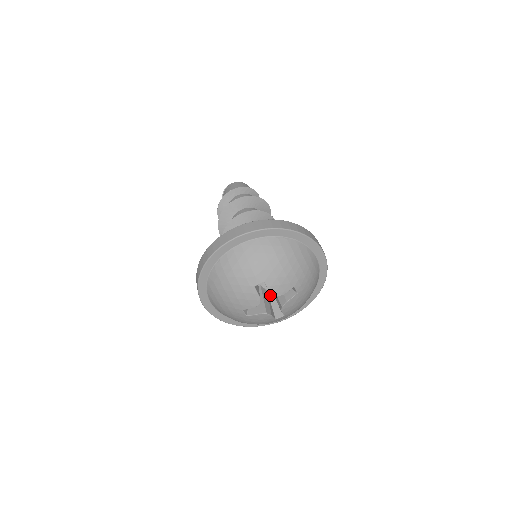
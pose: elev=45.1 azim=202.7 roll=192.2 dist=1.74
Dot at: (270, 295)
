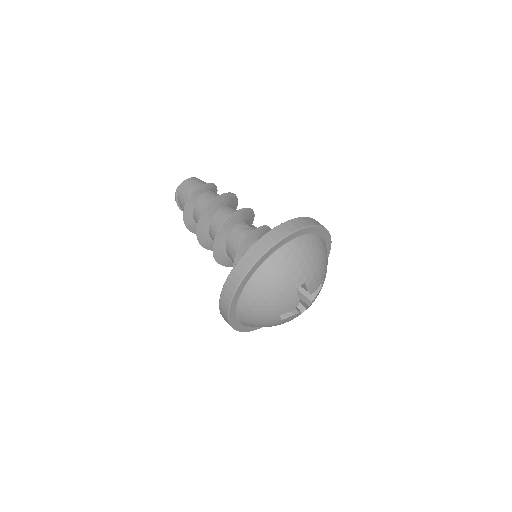
Dot at: occluded
